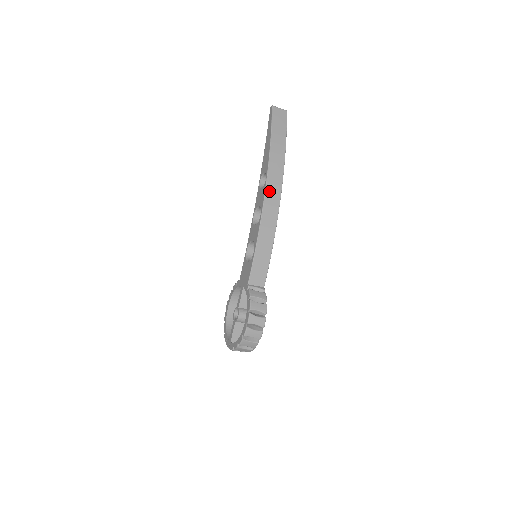
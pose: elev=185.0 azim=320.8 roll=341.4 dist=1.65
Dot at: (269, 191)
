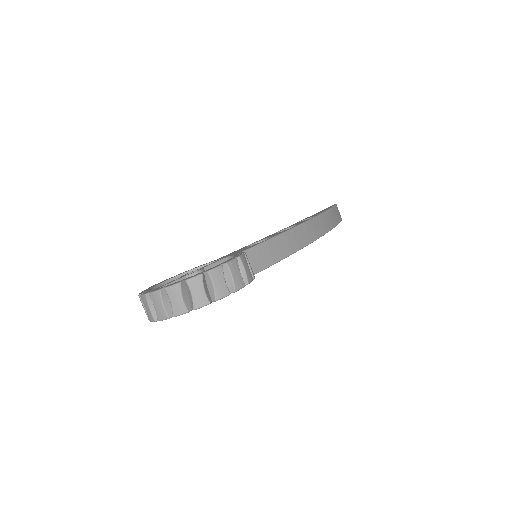
Dot at: (313, 223)
